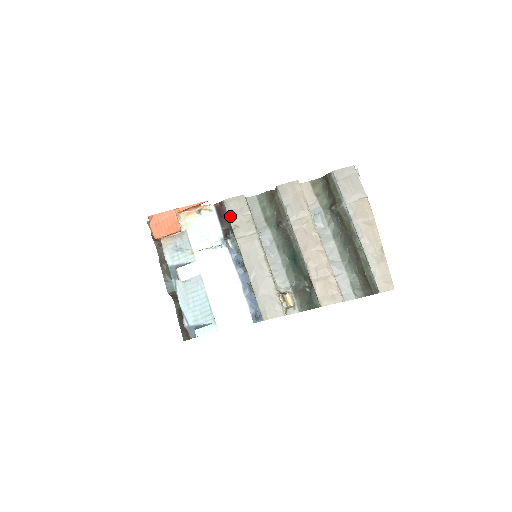
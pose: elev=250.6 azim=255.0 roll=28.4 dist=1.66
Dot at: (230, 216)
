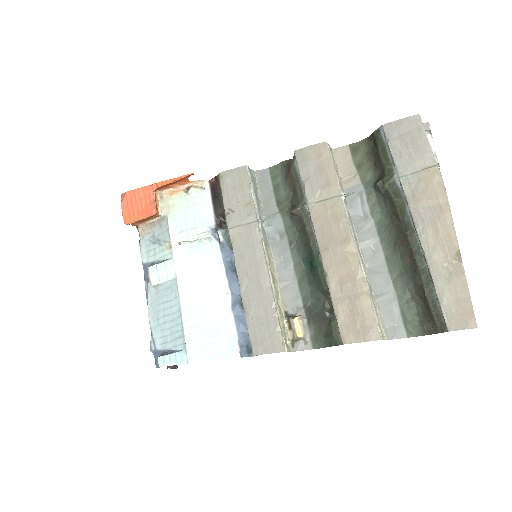
Dot at: (224, 196)
